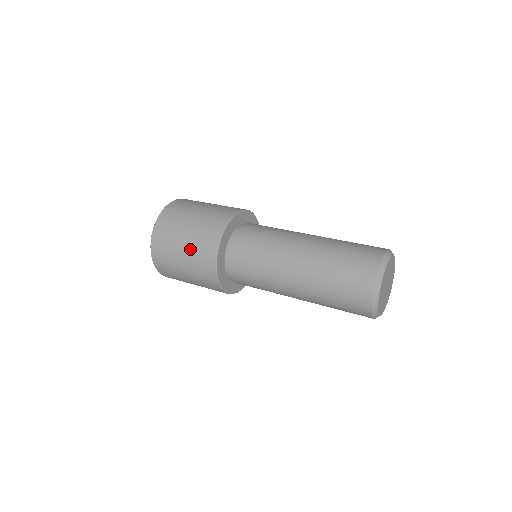
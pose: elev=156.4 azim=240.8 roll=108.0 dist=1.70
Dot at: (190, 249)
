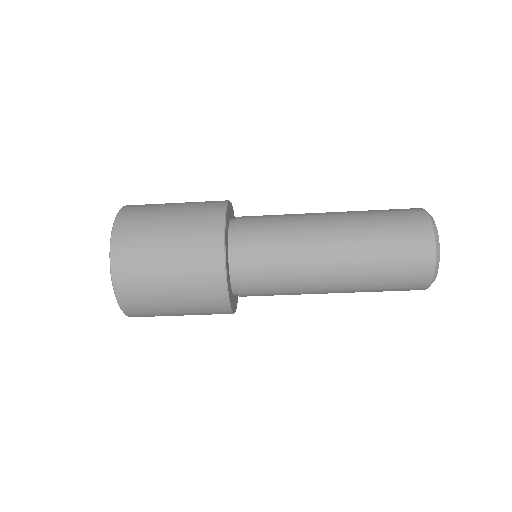
Dot at: occluded
